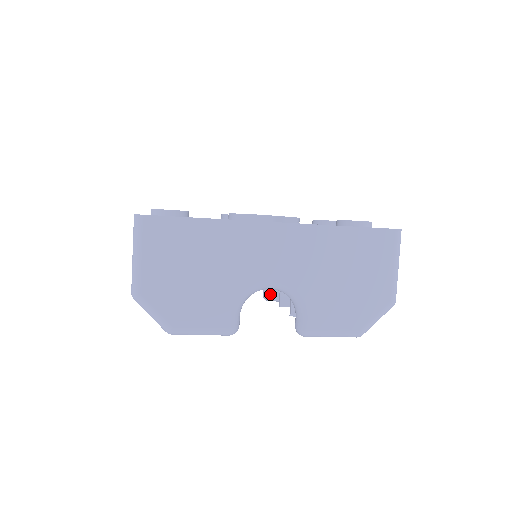
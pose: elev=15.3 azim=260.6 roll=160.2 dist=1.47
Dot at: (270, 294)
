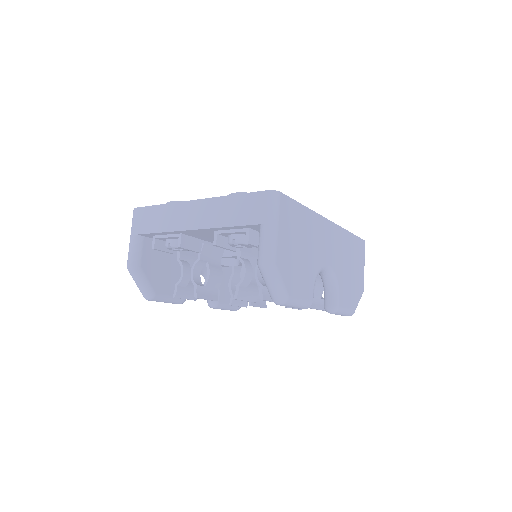
Dot at: (219, 301)
